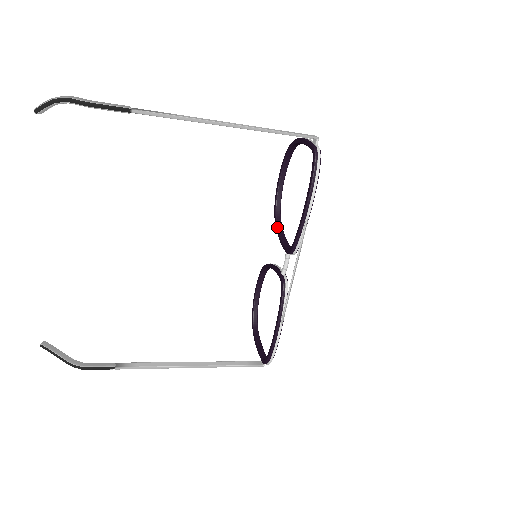
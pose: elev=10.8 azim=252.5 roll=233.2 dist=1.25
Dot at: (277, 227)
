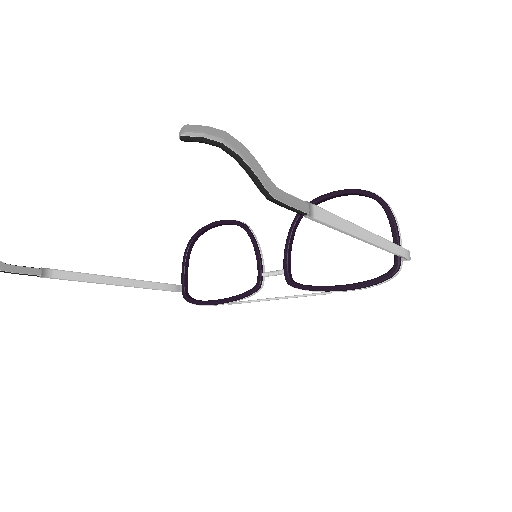
Dot at: (292, 231)
